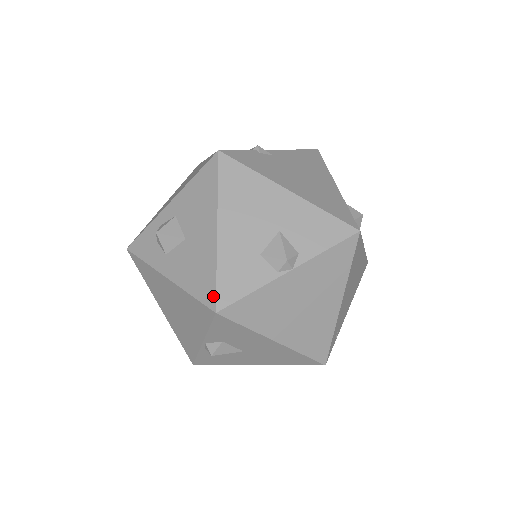
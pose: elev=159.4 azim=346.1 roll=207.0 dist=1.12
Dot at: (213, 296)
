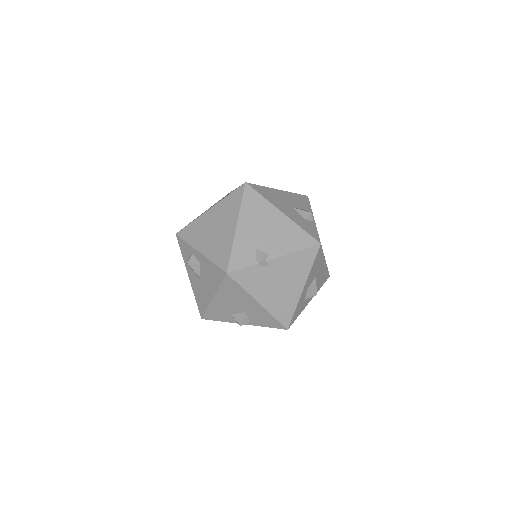
Dot at: (202, 314)
